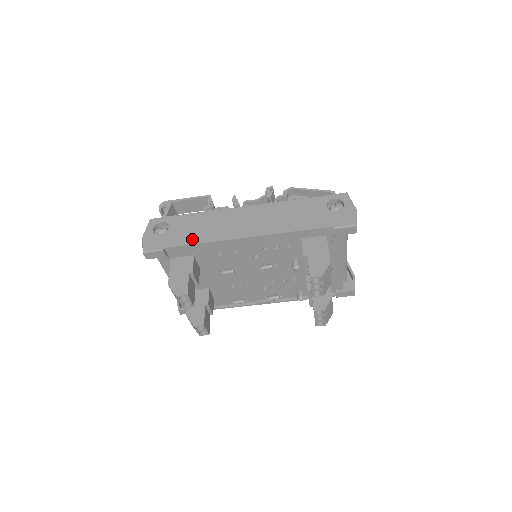
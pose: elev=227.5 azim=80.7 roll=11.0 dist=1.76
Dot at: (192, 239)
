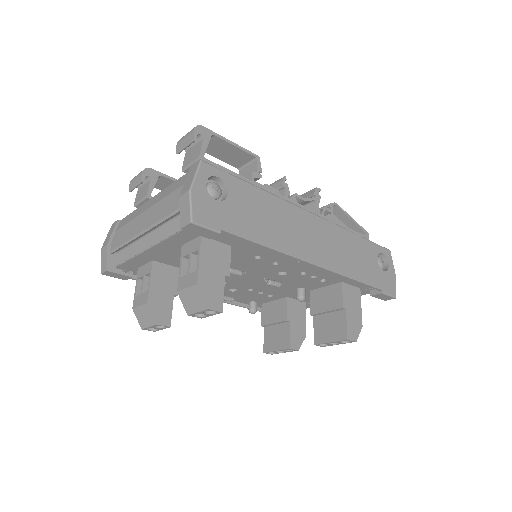
Dot at: (258, 234)
